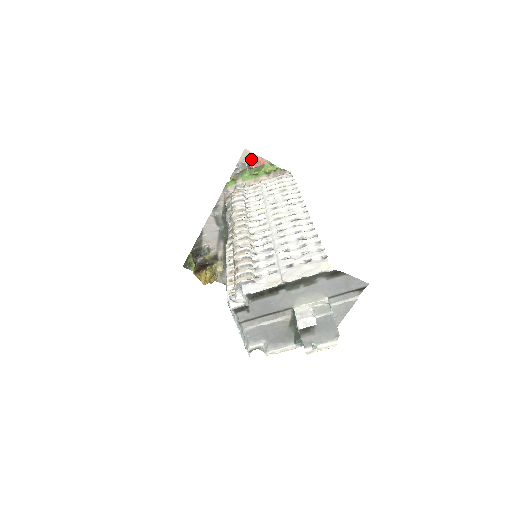
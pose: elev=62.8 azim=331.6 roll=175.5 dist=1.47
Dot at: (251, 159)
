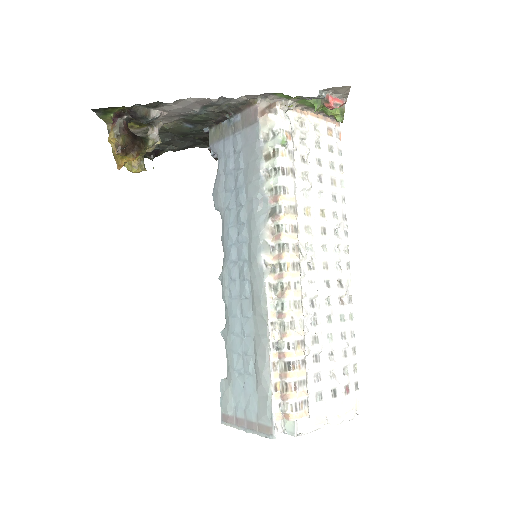
Dot at: (338, 95)
